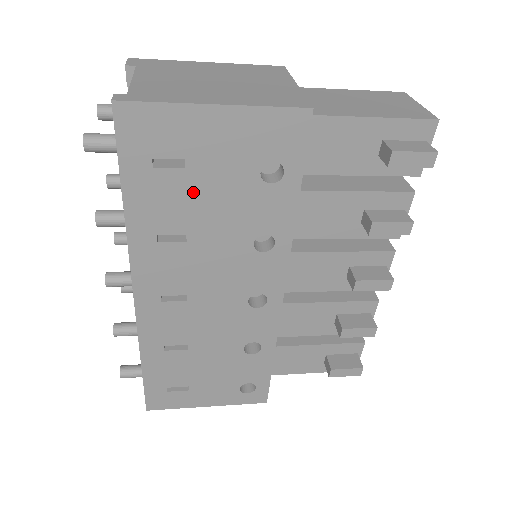
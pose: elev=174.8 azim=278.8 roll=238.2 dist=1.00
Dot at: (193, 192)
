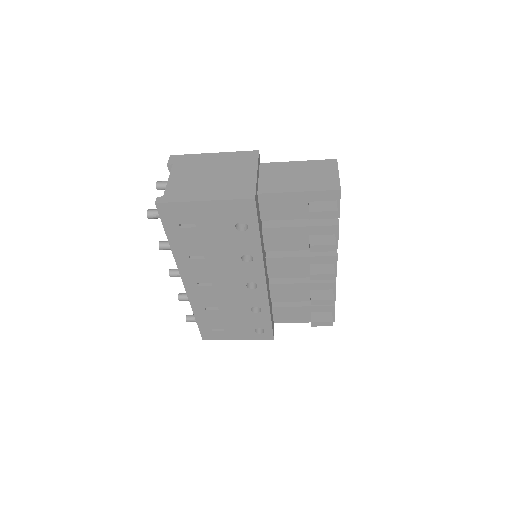
Dot at: (203, 237)
